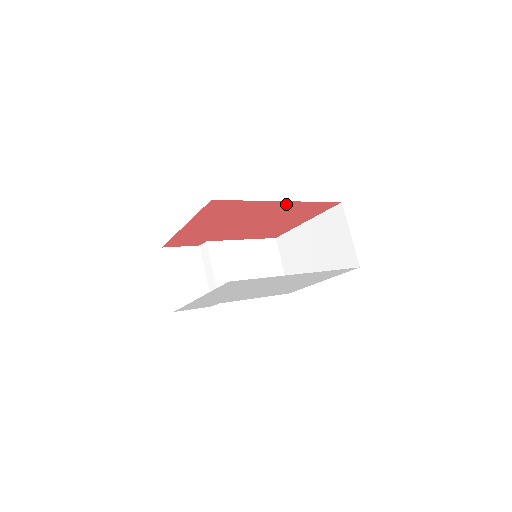
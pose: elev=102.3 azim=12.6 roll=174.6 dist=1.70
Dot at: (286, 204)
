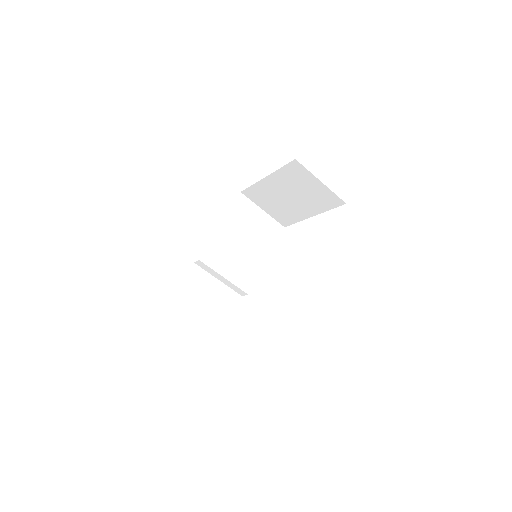
Dot at: occluded
